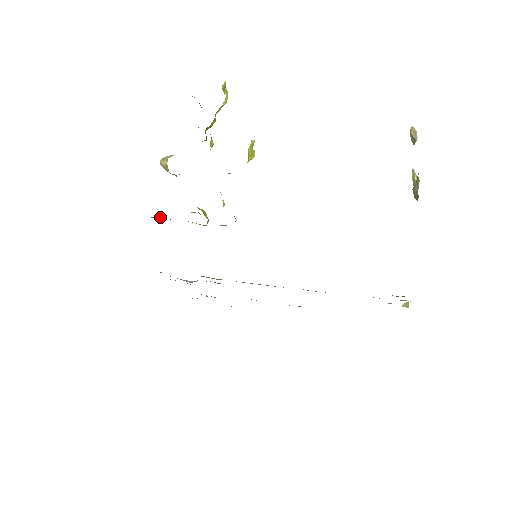
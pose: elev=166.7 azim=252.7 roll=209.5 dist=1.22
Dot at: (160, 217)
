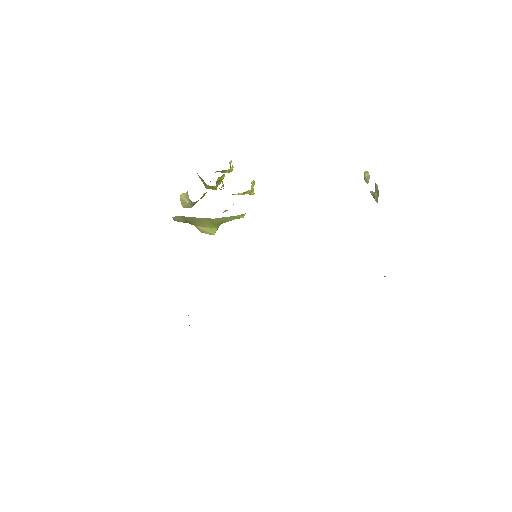
Dot at: (181, 217)
